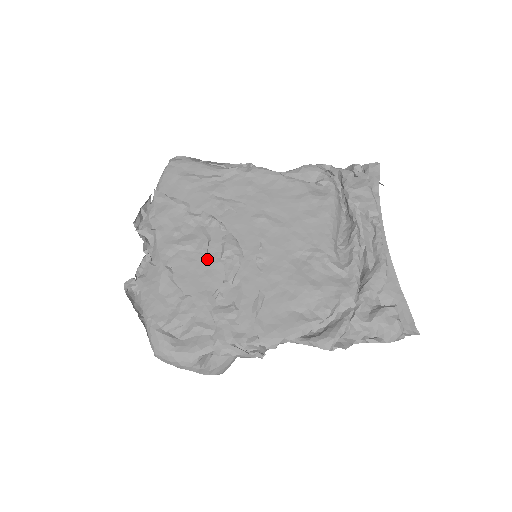
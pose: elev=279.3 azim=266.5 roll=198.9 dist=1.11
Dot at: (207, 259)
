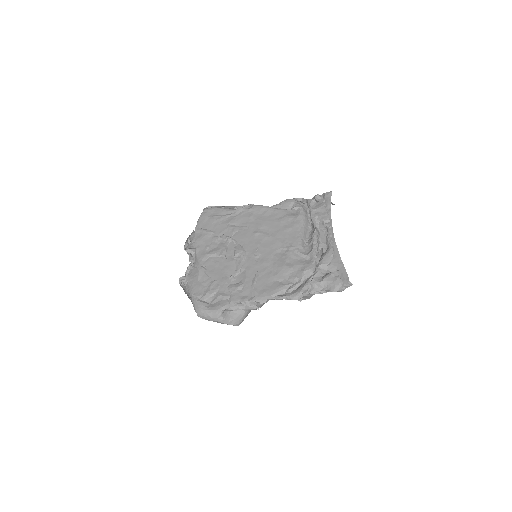
Dot at: (226, 260)
